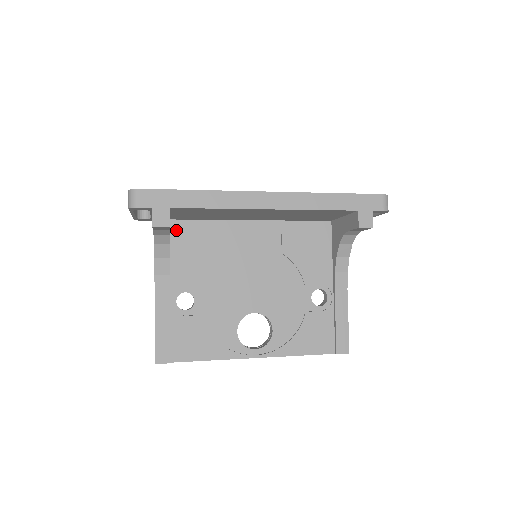
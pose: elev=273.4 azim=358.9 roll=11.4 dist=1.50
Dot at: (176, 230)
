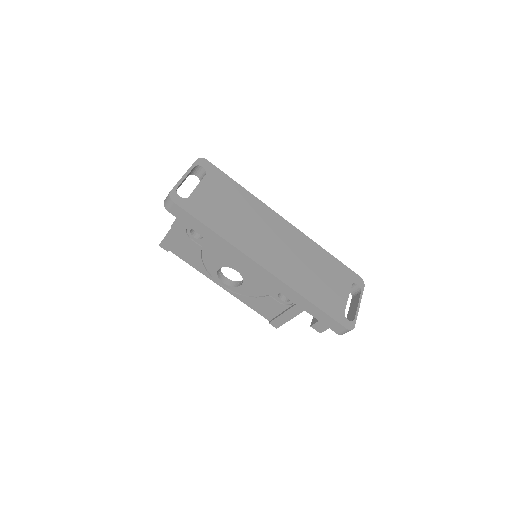
Dot at: occluded
